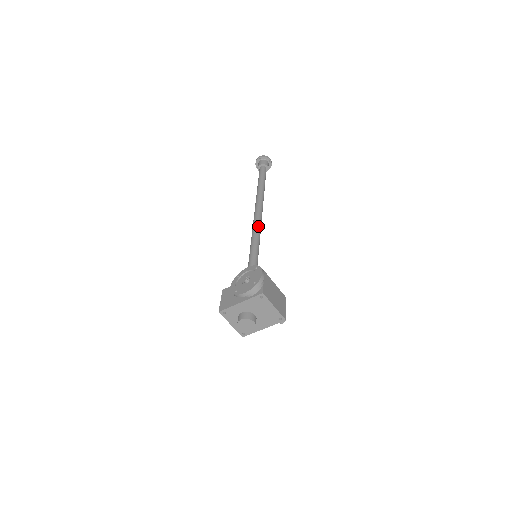
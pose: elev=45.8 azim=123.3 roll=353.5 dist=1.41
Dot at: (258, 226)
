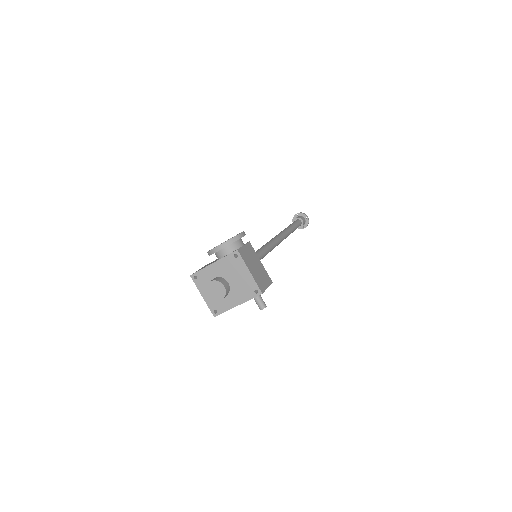
Dot at: (270, 243)
